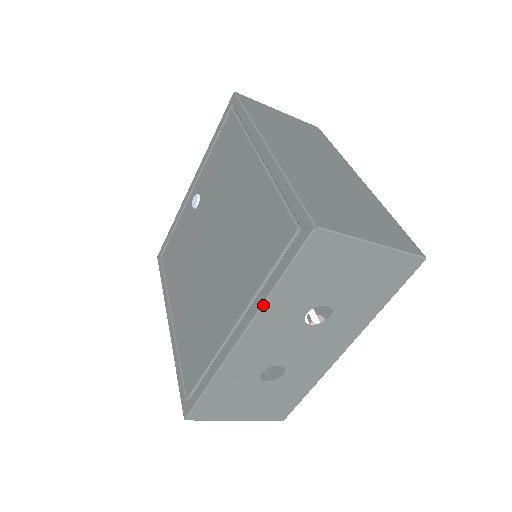
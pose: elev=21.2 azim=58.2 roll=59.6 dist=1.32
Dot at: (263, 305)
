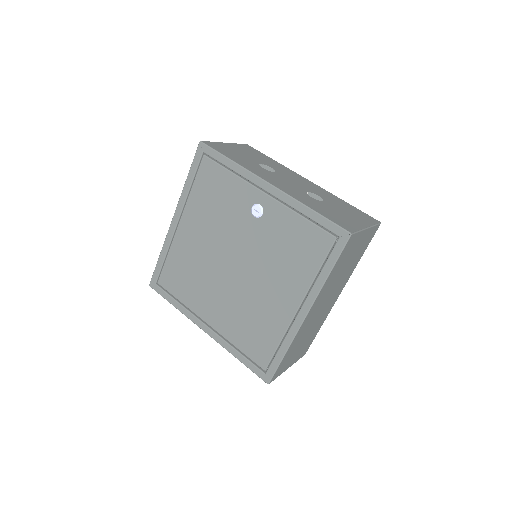
Dot at: (226, 349)
